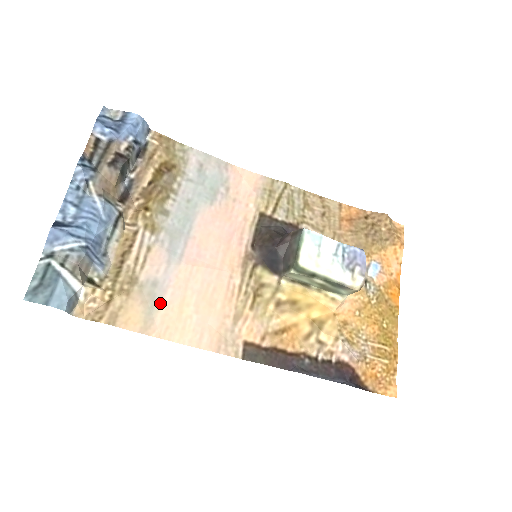
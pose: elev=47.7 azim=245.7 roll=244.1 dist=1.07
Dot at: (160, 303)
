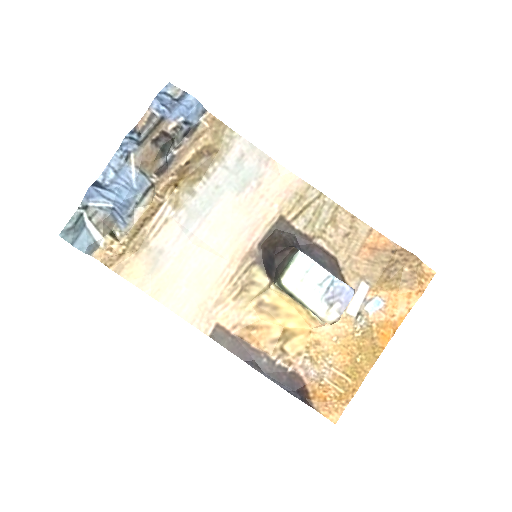
Dot at: (160, 268)
